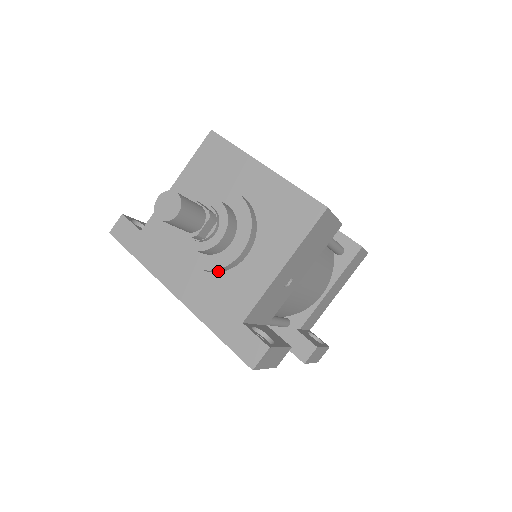
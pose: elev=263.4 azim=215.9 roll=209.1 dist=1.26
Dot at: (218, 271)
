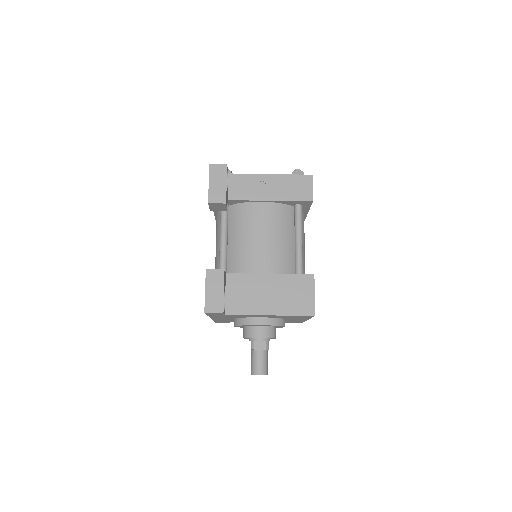
Dot at: occluded
